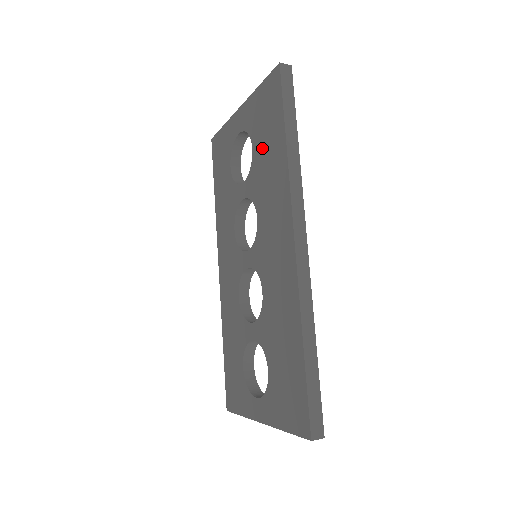
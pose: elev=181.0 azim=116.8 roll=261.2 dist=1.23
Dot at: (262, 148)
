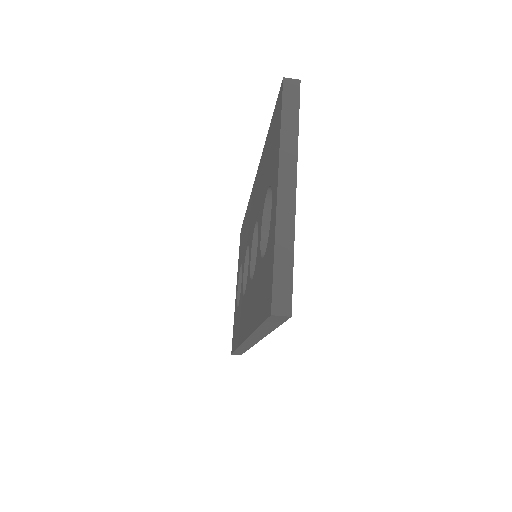
Dot at: occluded
